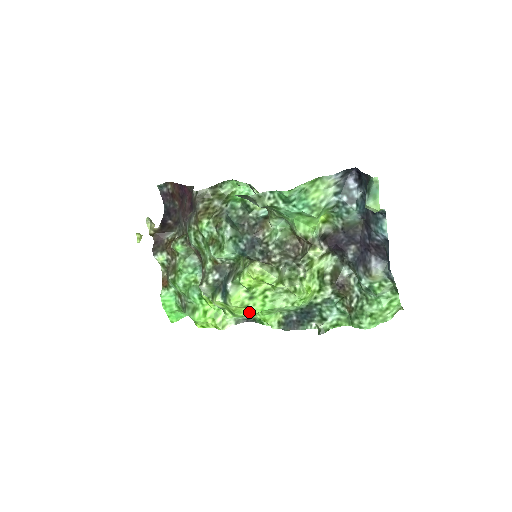
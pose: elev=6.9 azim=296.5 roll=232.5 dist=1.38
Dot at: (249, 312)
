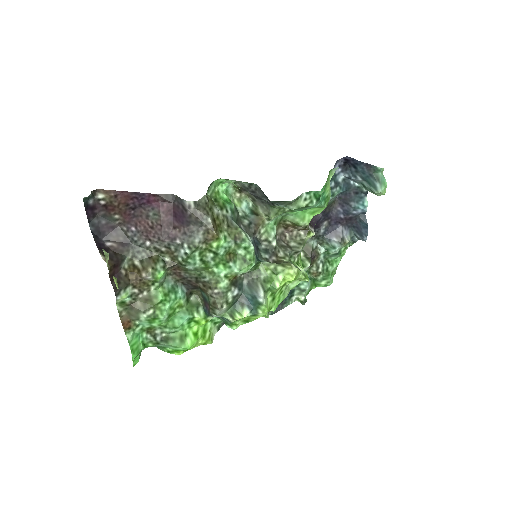
Dot at: occluded
